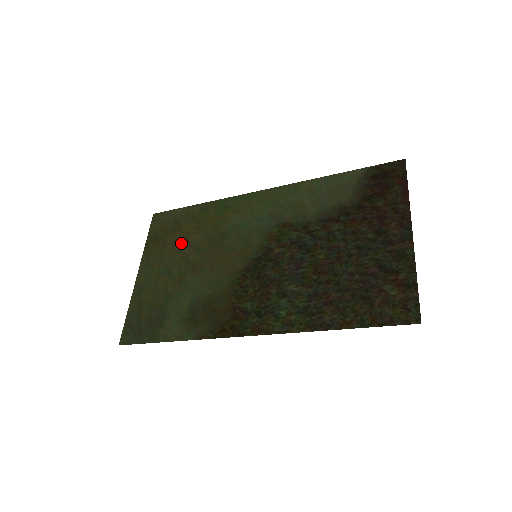
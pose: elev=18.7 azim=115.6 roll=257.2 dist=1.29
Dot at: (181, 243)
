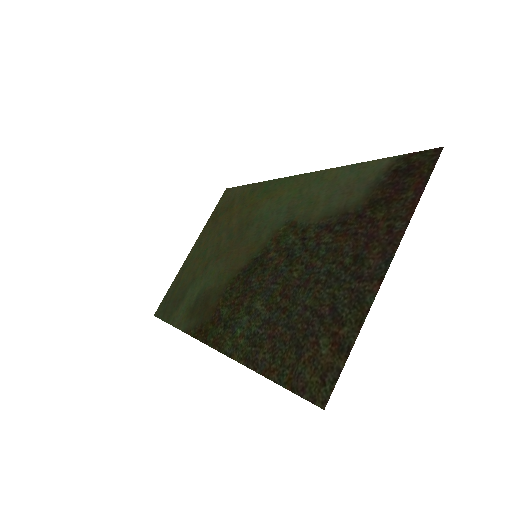
Dot at: (224, 225)
